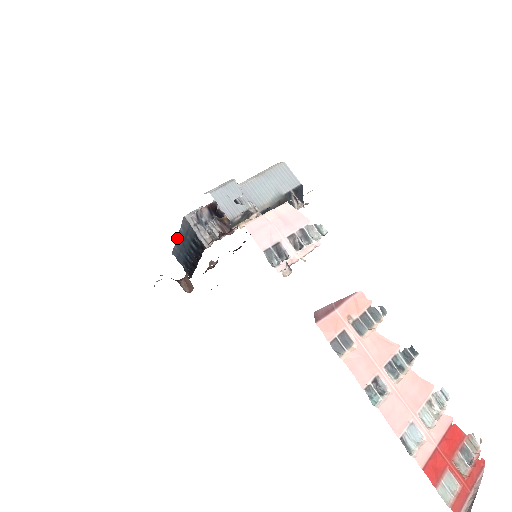
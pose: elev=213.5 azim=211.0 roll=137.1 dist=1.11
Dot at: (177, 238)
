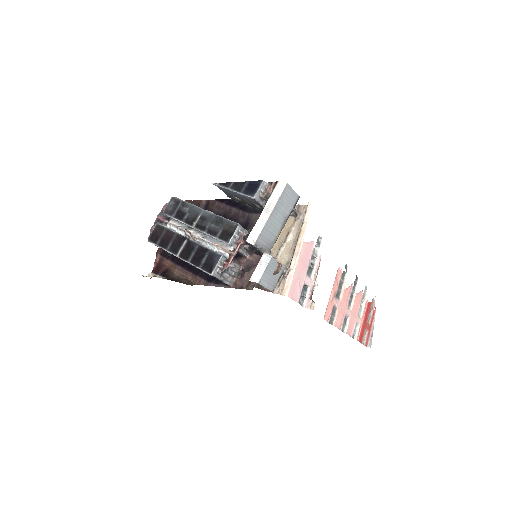
Dot at: occluded
